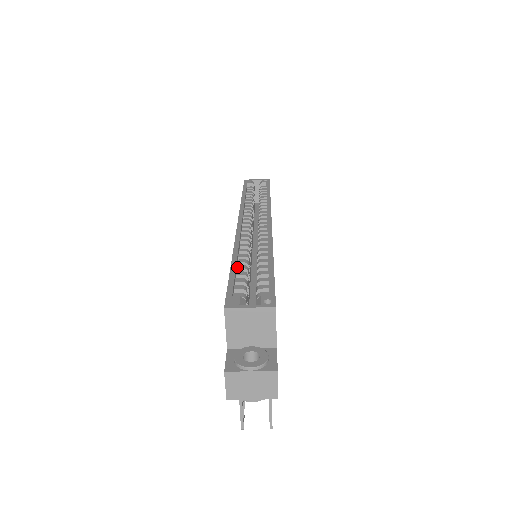
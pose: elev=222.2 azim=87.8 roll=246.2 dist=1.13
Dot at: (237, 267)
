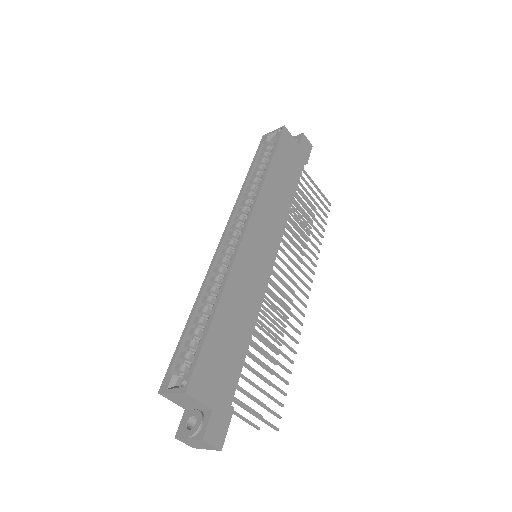
Dot at: (194, 321)
